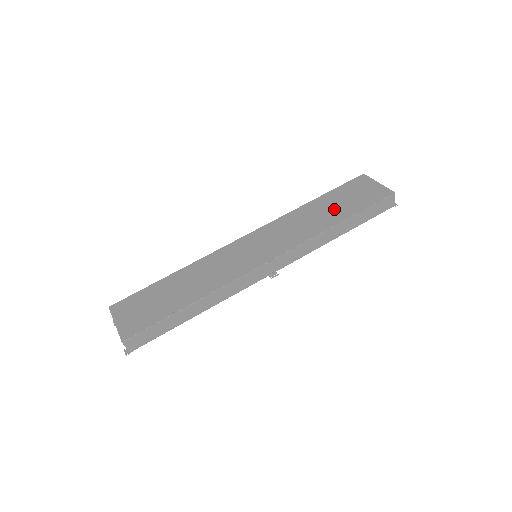
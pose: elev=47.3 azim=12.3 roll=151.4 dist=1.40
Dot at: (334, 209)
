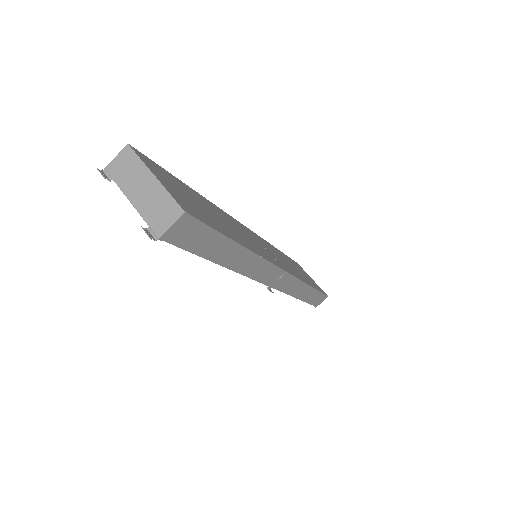
Dot at: (300, 272)
